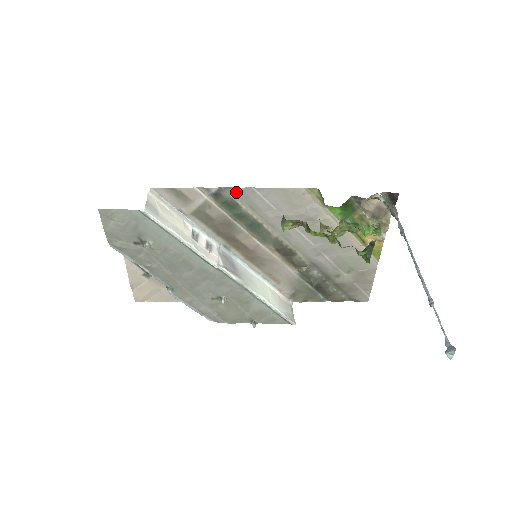
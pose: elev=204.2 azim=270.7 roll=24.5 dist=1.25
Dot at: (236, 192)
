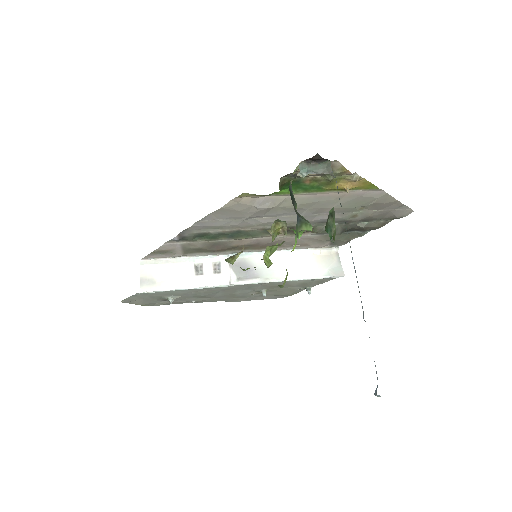
Dot at: (192, 229)
